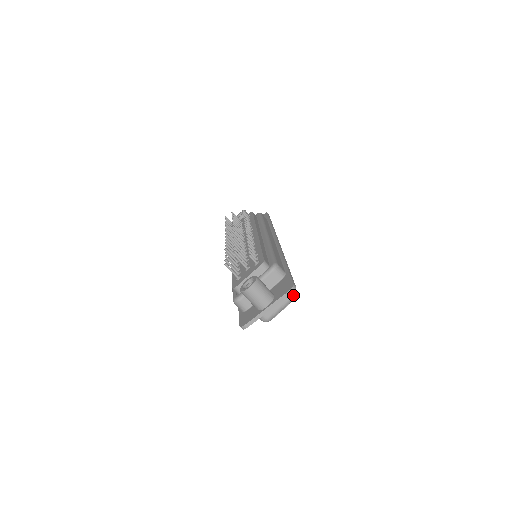
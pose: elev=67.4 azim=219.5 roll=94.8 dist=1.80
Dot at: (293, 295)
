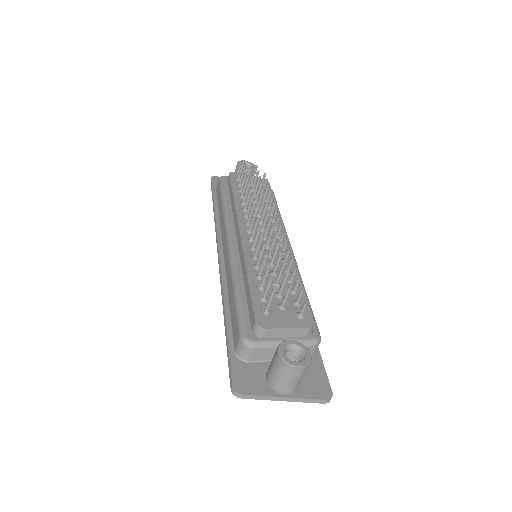
Dot at: occluded
